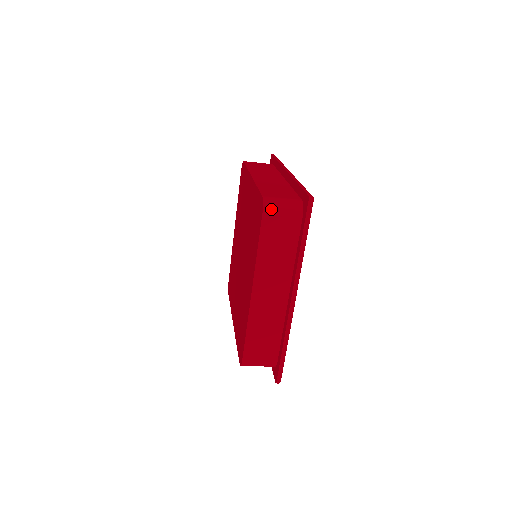
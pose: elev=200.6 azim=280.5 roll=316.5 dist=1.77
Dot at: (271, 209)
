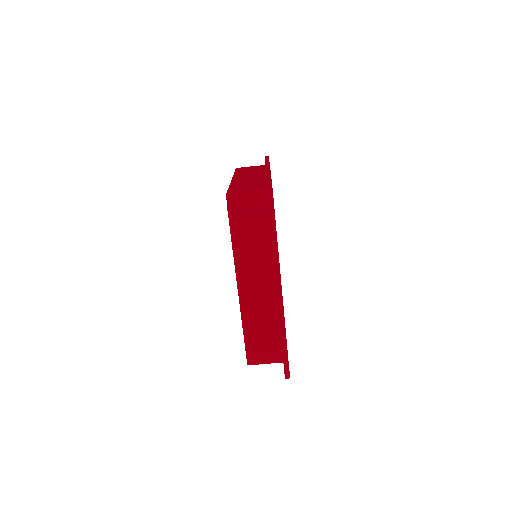
Dot at: occluded
